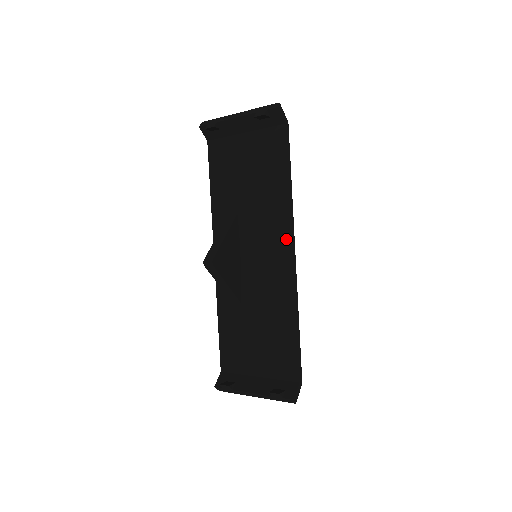
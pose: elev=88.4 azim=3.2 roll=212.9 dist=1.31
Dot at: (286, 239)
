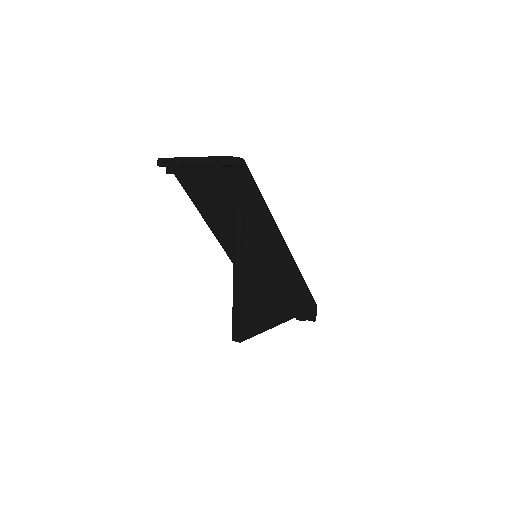
Dot at: (277, 248)
